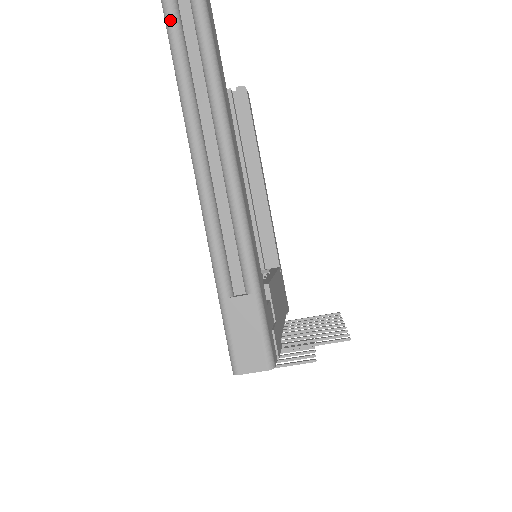
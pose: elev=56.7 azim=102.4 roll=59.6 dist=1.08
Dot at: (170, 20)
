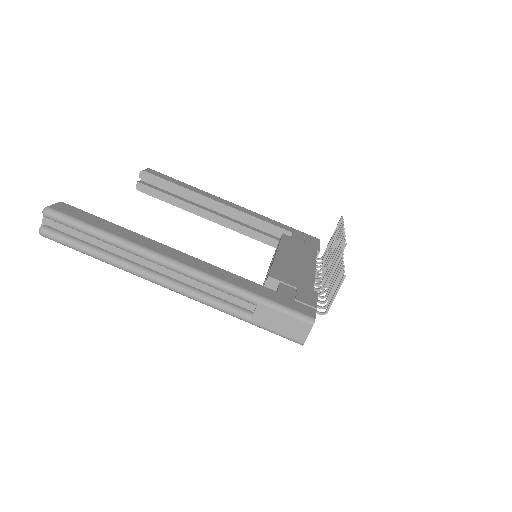
Dot at: (61, 242)
